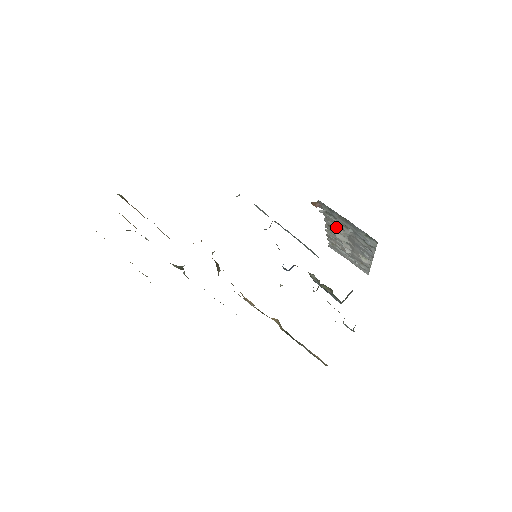
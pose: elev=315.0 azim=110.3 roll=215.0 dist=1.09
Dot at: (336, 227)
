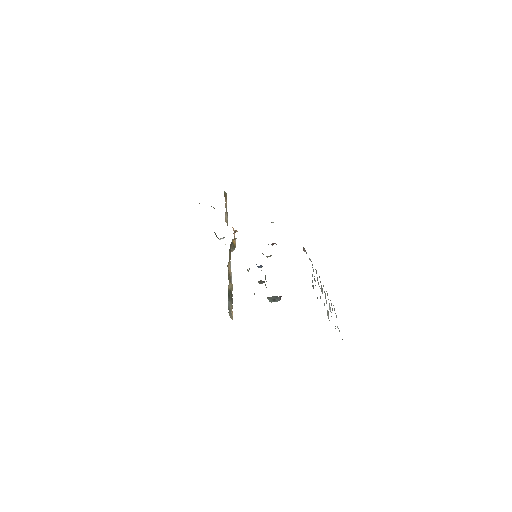
Dot at: (317, 277)
